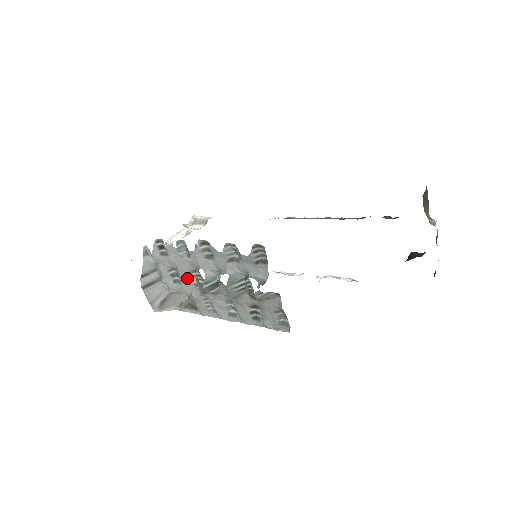
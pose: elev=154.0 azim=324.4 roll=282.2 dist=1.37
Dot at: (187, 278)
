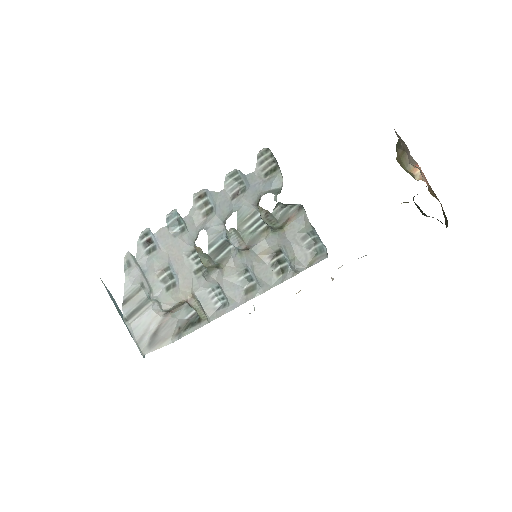
Dot at: (184, 269)
